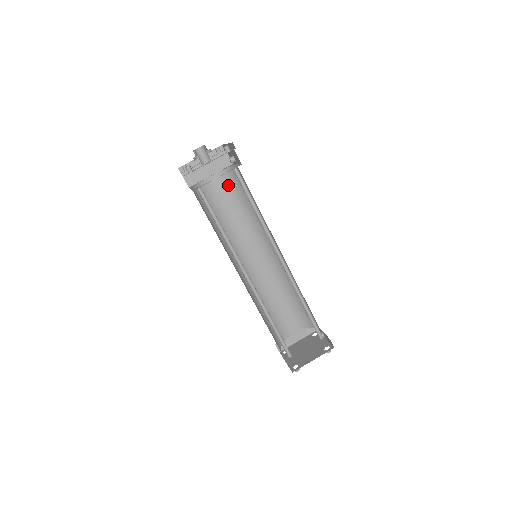
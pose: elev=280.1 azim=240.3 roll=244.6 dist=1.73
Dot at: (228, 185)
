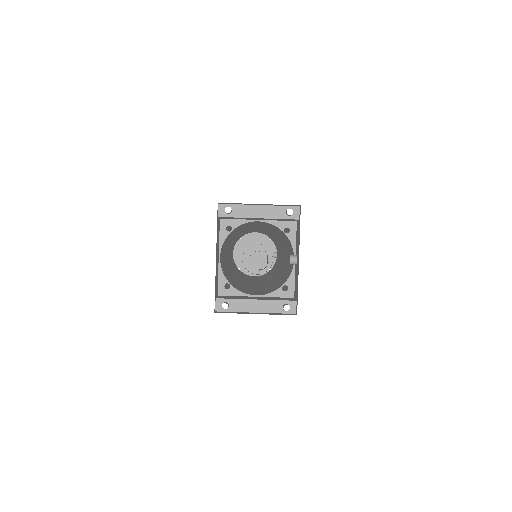
Dot at: (273, 227)
